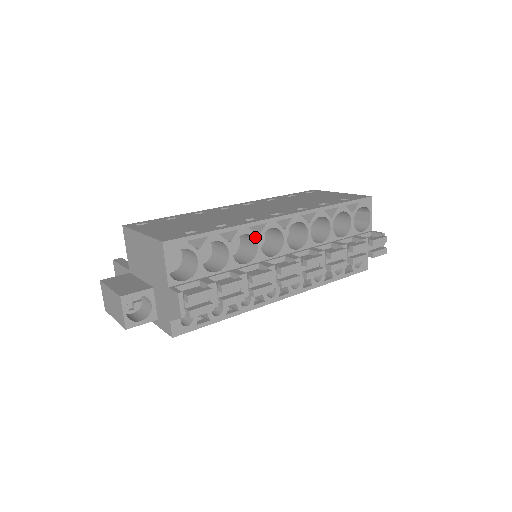
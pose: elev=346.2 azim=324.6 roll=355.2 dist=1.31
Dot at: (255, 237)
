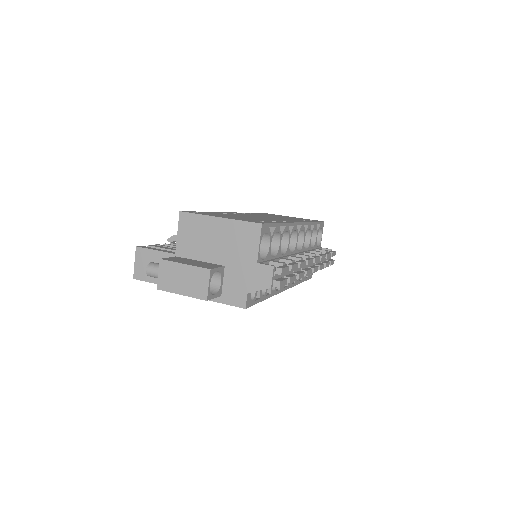
Dot at: (289, 235)
